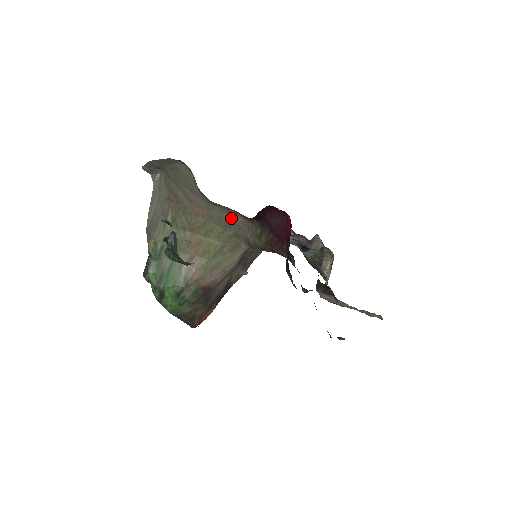
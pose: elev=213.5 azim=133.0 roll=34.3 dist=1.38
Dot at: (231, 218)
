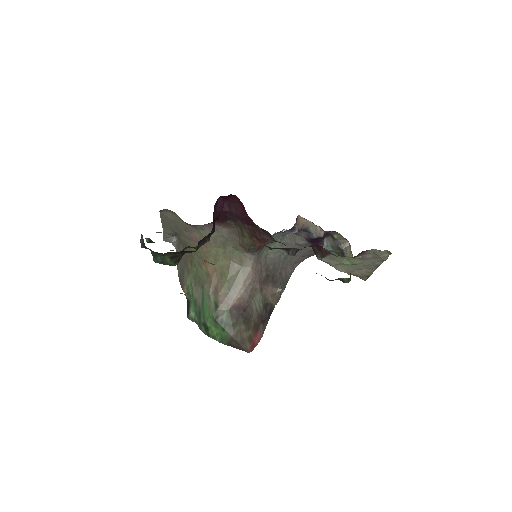
Dot at: (221, 234)
